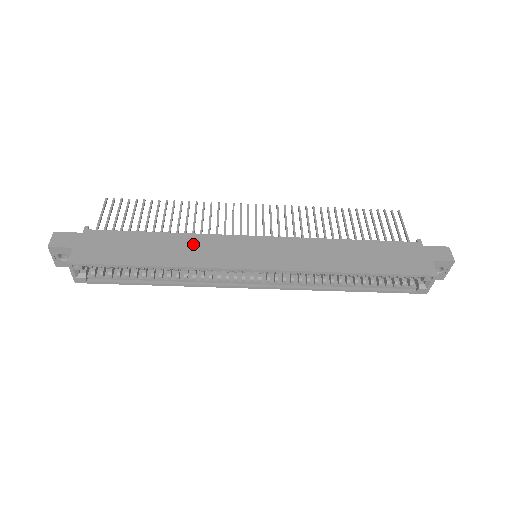
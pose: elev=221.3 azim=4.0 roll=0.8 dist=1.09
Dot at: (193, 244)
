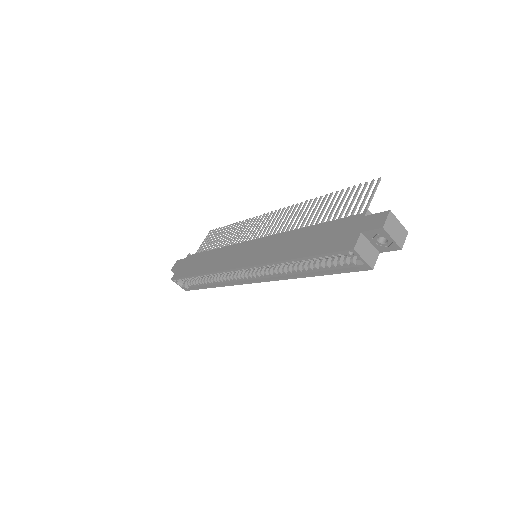
Dot at: (221, 255)
